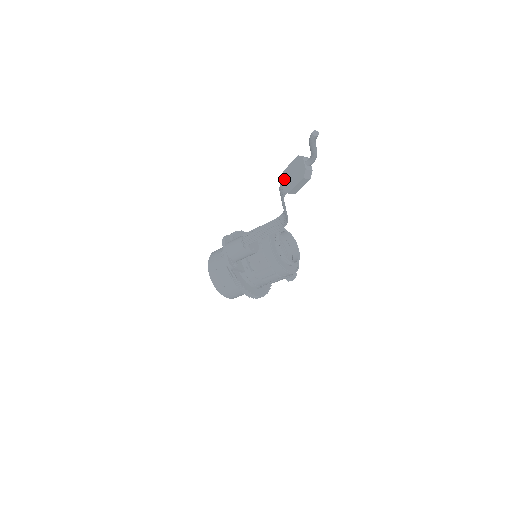
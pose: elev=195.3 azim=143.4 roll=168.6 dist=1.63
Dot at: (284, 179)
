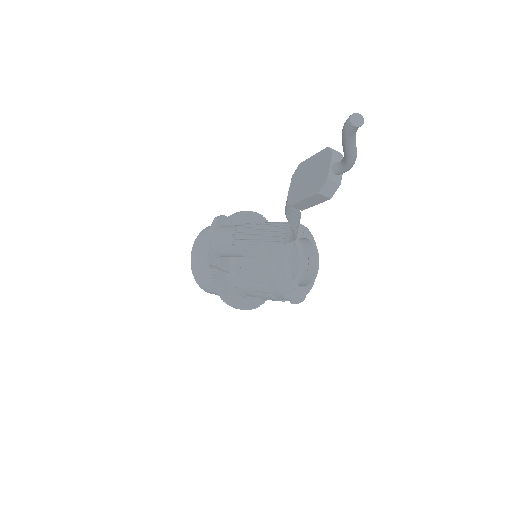
Dot at: (295, 178)
